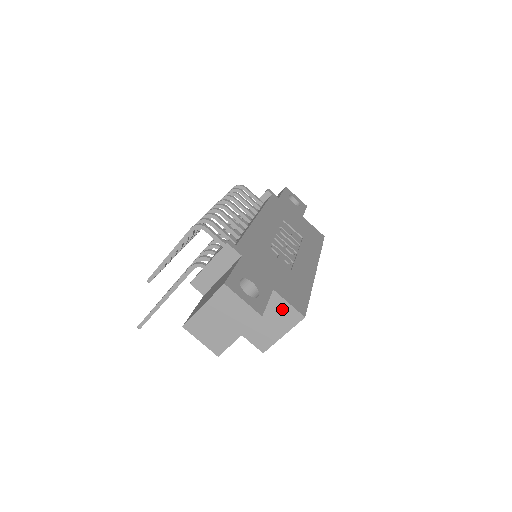
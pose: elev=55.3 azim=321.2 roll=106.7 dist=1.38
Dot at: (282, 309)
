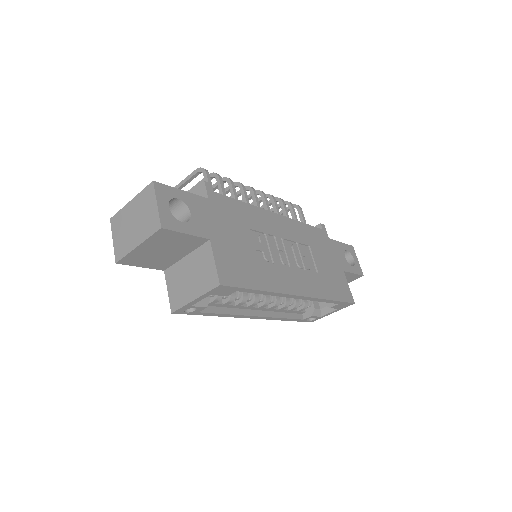
Dot at: (207, 266)
